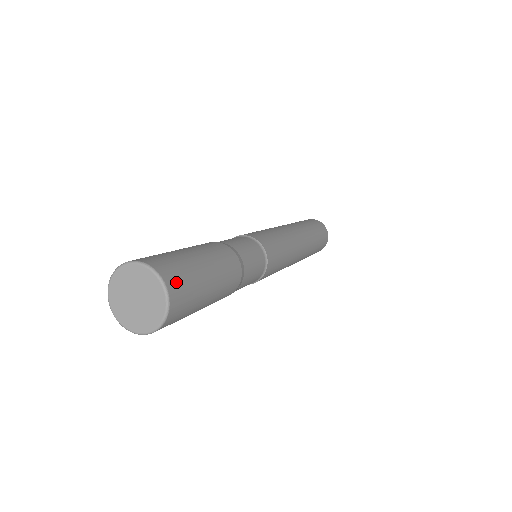
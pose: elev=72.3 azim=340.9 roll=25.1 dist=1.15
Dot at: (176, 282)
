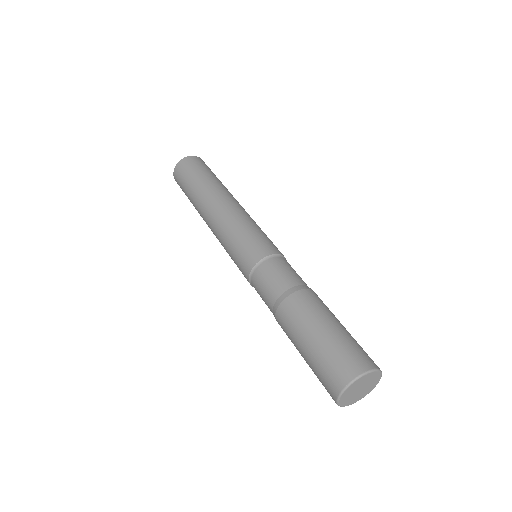
Dot at: occluded
